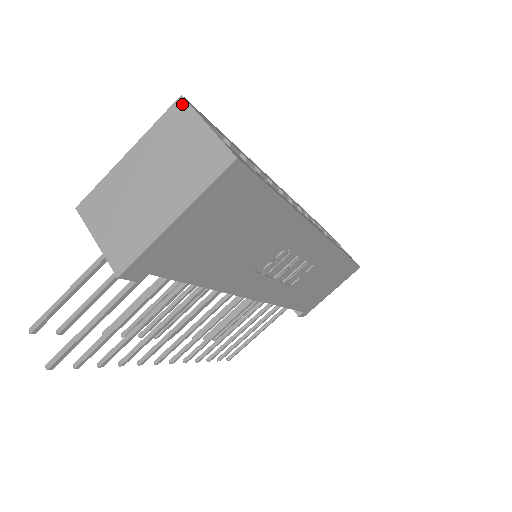
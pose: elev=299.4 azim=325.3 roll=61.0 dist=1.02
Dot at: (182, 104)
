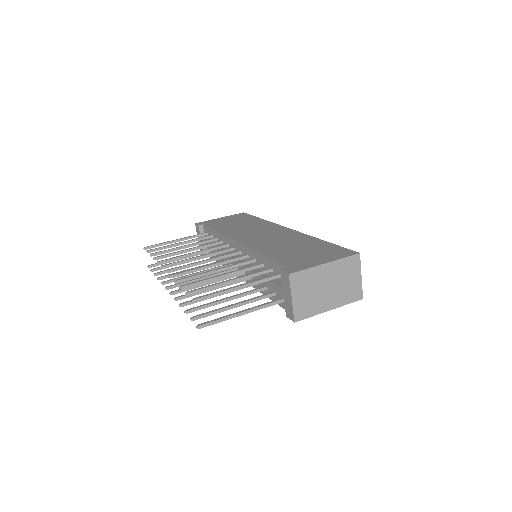
Dot at: (358, 258)
